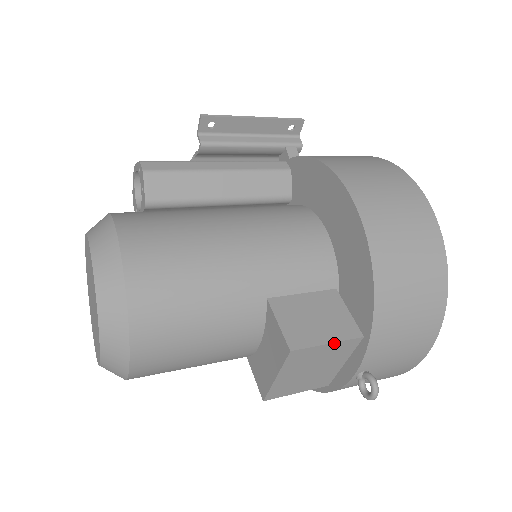
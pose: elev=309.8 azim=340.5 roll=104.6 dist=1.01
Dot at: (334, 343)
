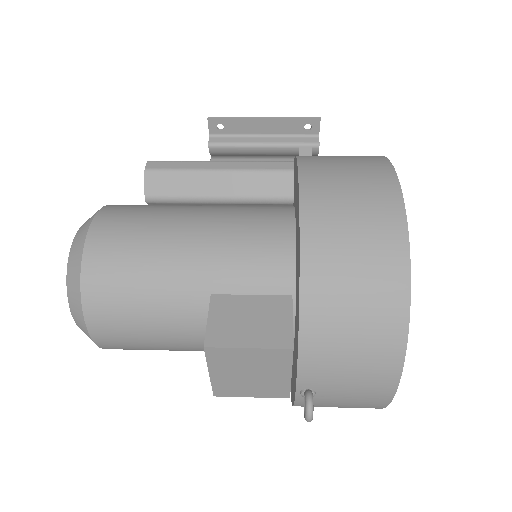
Dot at: (256, 349)
